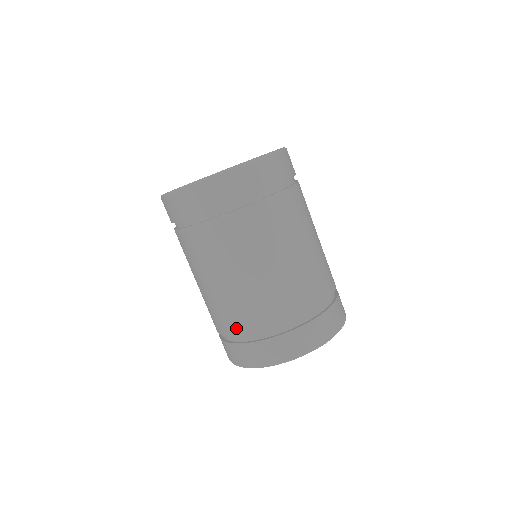
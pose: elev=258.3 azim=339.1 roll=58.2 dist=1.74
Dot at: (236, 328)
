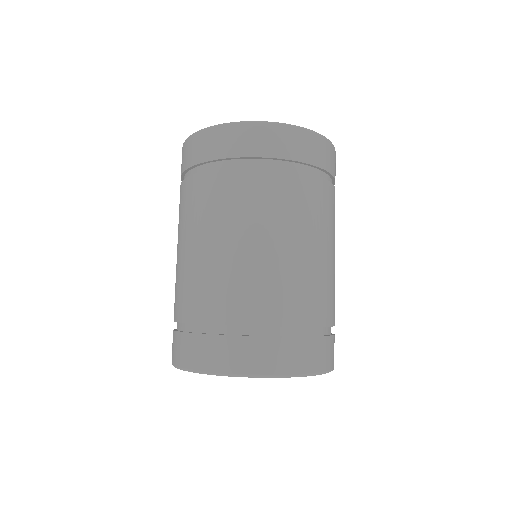
Dot at: occluded
